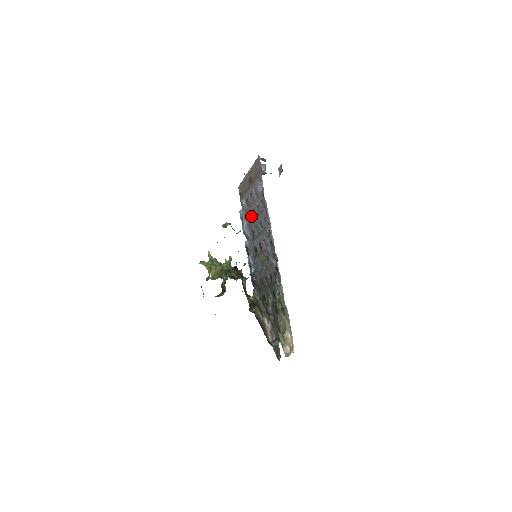
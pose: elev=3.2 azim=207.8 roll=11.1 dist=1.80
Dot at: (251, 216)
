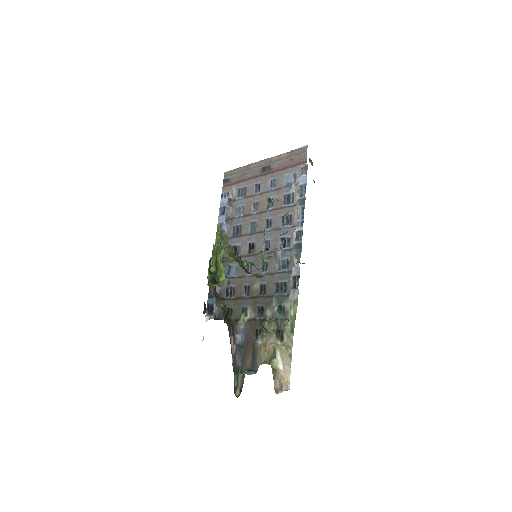
Dot at: (245, 209)
